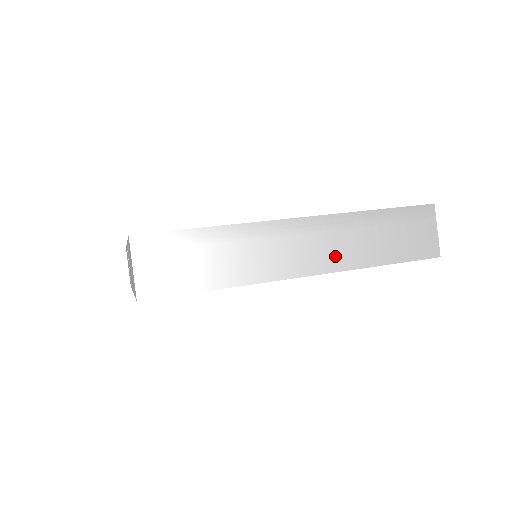
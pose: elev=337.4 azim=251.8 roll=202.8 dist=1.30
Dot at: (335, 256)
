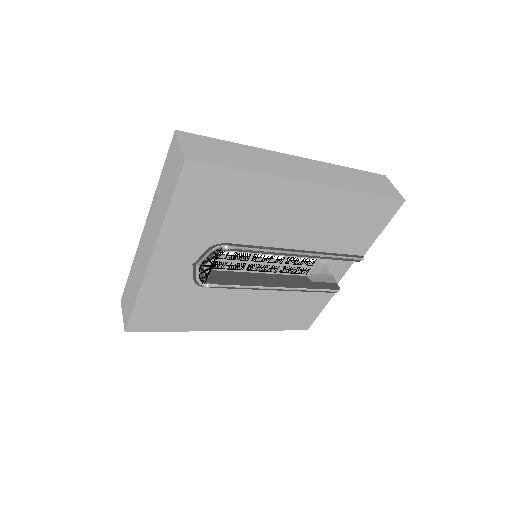
Dot at: (329, 179)
